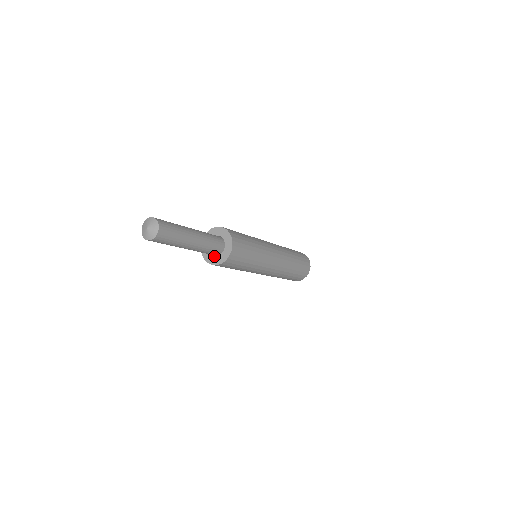
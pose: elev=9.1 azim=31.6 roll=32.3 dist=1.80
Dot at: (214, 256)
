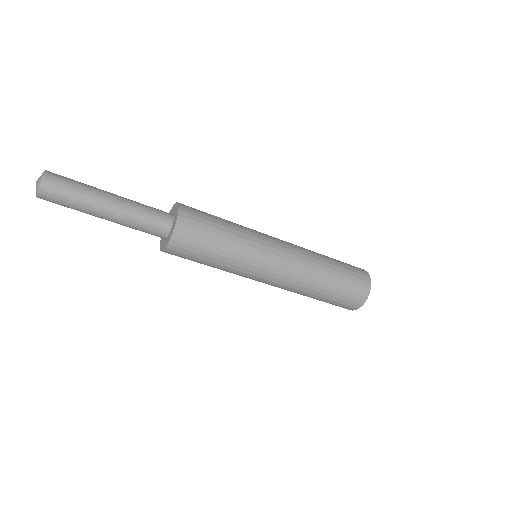
Dot at: (165, 240)
